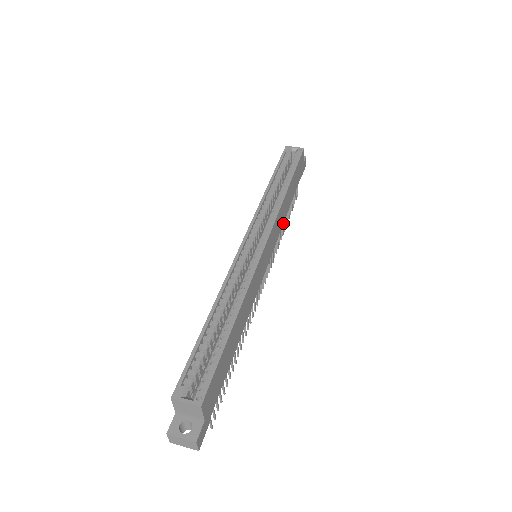
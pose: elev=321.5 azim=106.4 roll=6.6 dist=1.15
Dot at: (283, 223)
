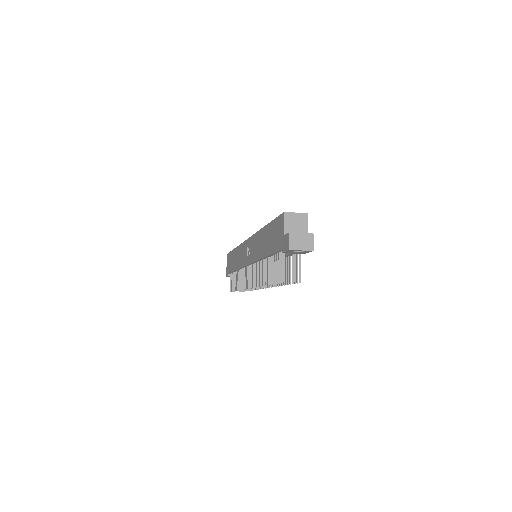
Dot at: occluded
